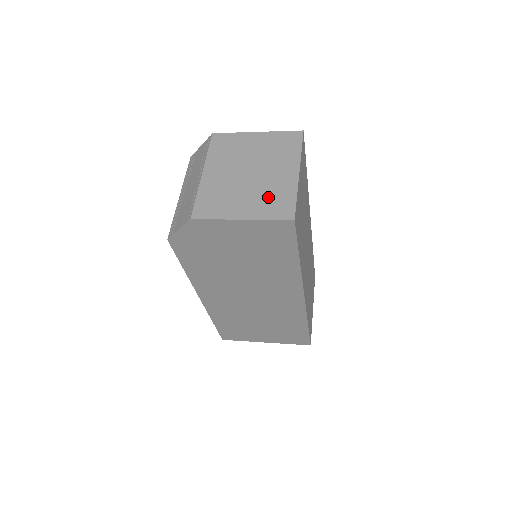
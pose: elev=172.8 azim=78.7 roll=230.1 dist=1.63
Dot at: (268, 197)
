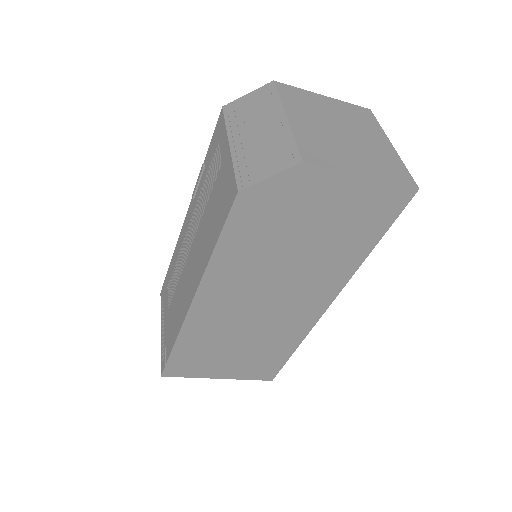
Dot at: (378, 160)
